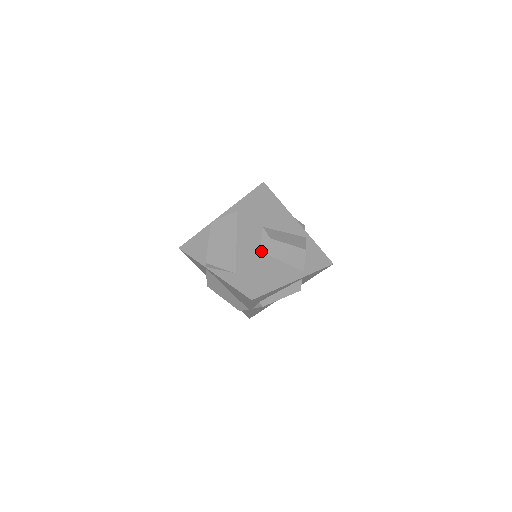
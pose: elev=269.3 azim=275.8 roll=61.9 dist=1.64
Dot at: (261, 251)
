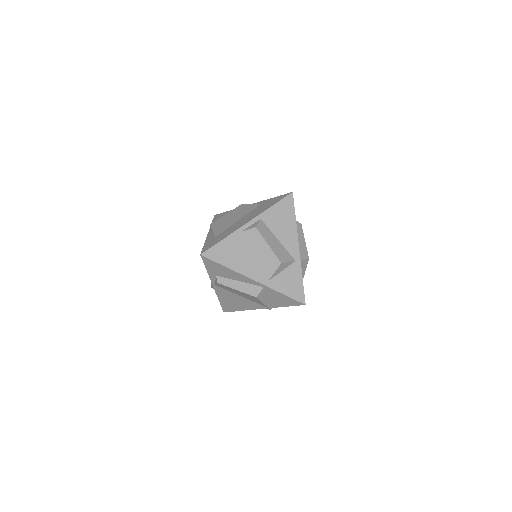
Dot at: (242, 232)
